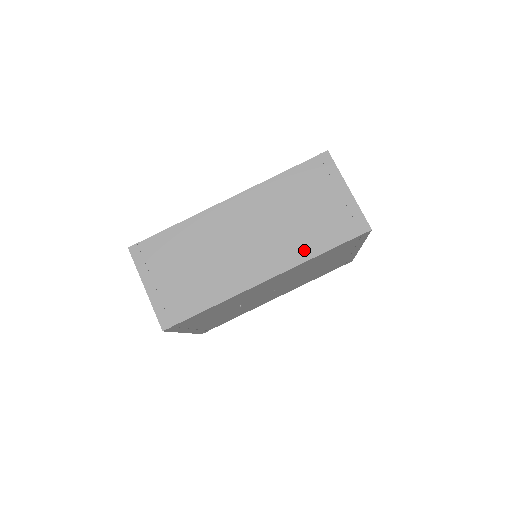
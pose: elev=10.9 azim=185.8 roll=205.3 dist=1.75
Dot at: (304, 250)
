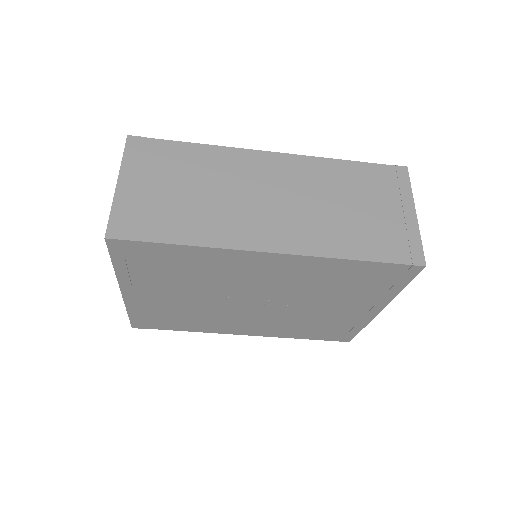
Dot at: (335, 245)
